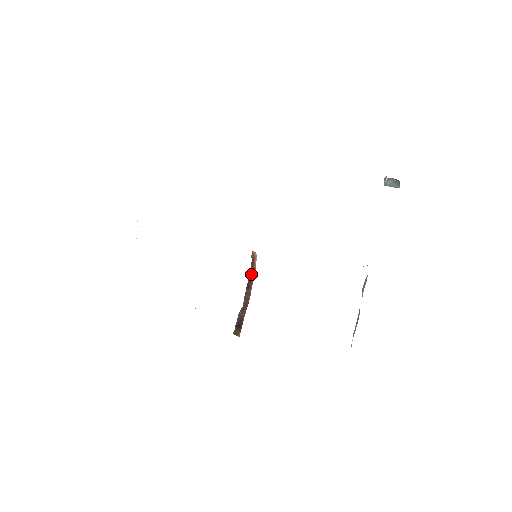
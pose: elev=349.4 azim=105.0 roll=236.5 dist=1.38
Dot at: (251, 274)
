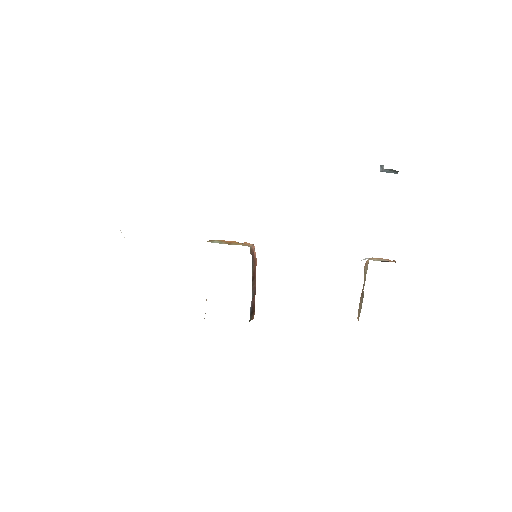
Dot at: (253, 267)
